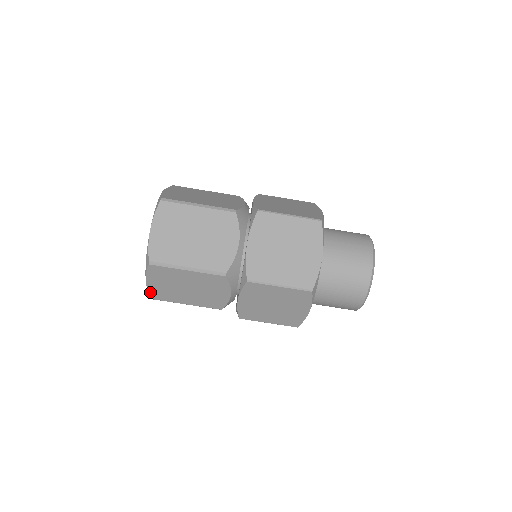
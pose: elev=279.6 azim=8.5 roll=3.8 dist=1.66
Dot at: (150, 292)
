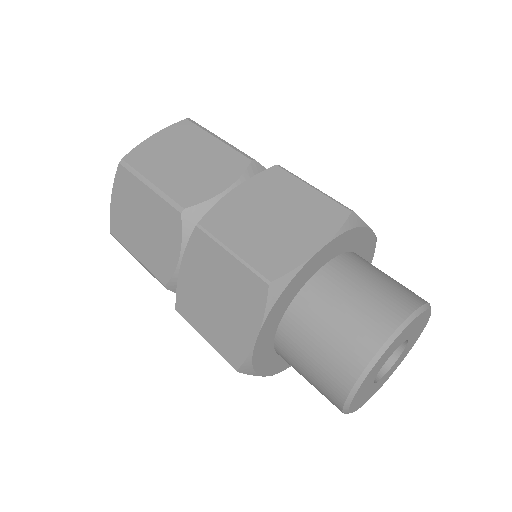
Dot at: (111, 218)
